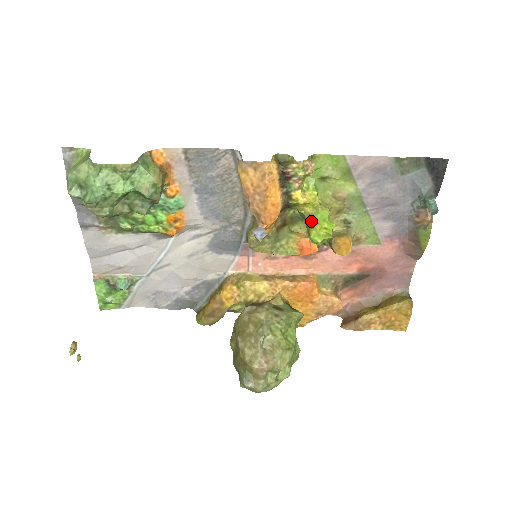
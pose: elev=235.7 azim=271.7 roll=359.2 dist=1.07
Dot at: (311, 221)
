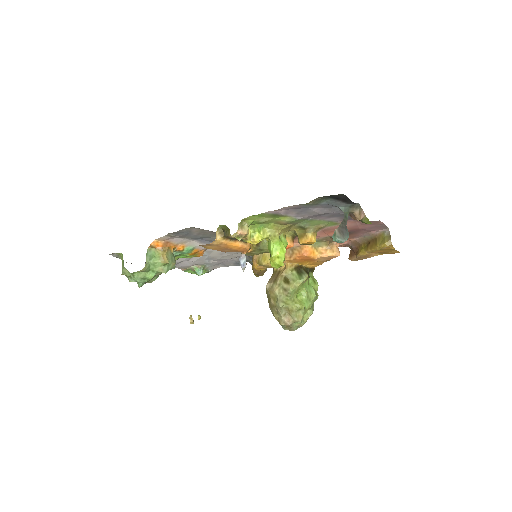
Dot at: (269, 250)
